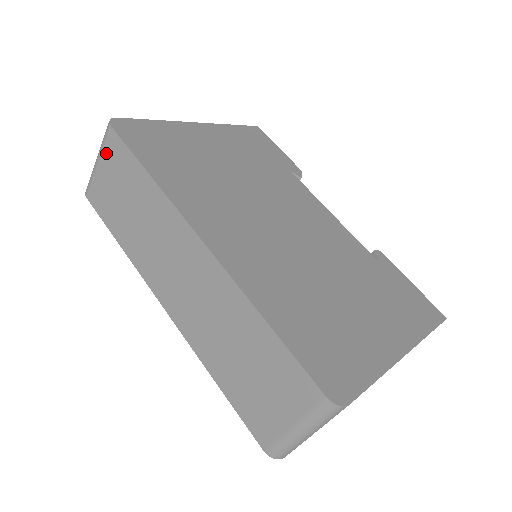
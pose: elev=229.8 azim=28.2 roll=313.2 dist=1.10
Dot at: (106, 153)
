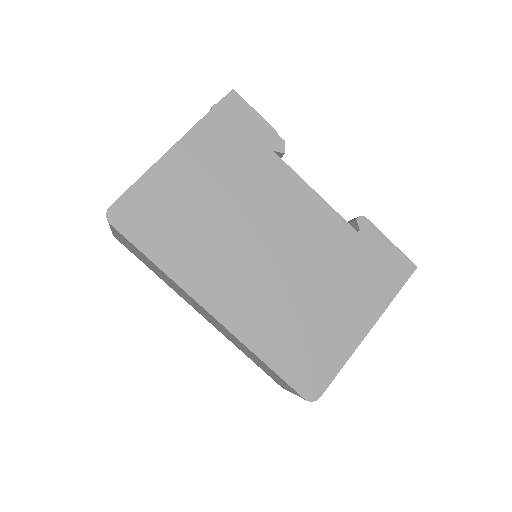
Dot at: (115, 232)
